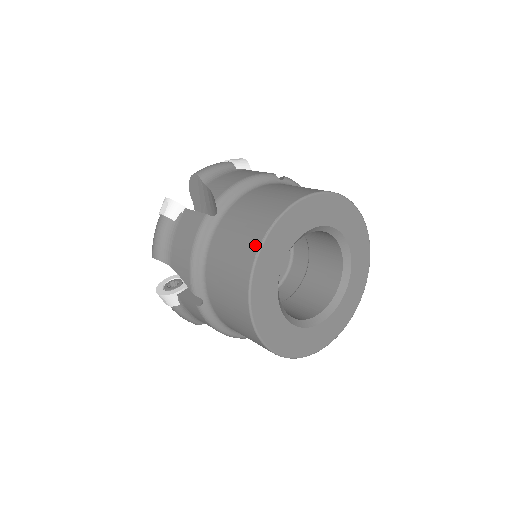
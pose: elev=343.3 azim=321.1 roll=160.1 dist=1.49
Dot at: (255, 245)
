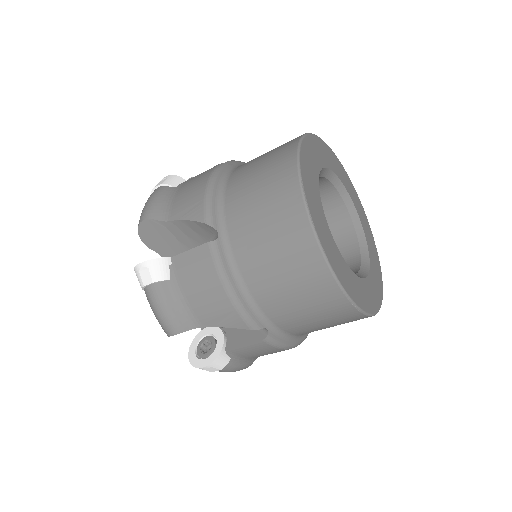
Dot at: occluded
